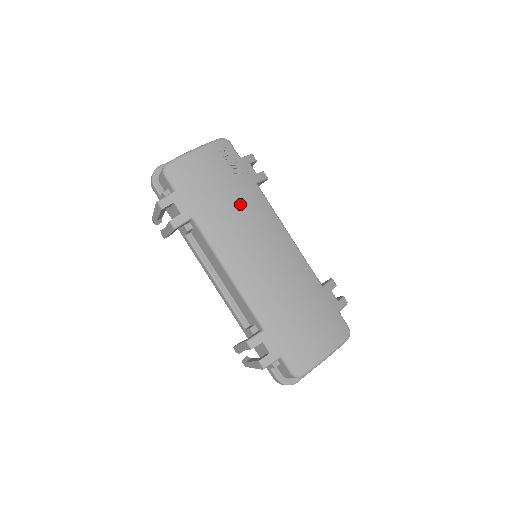
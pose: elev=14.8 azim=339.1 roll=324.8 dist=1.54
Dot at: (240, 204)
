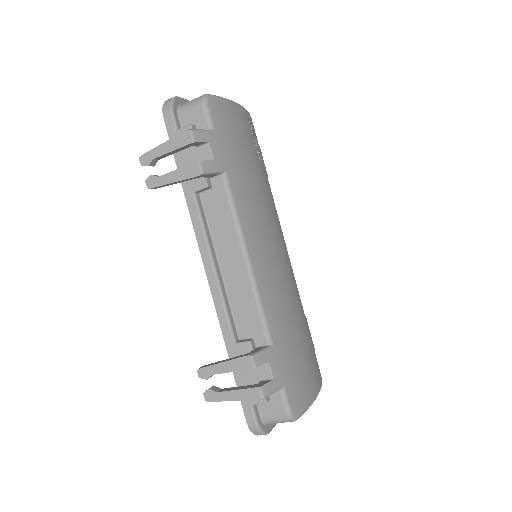
Dot at: (262, 187)
